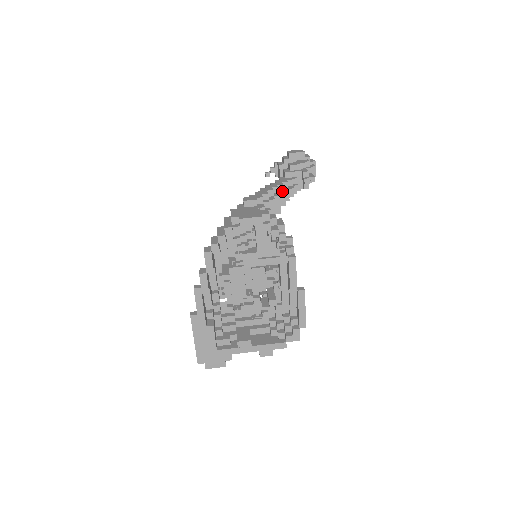
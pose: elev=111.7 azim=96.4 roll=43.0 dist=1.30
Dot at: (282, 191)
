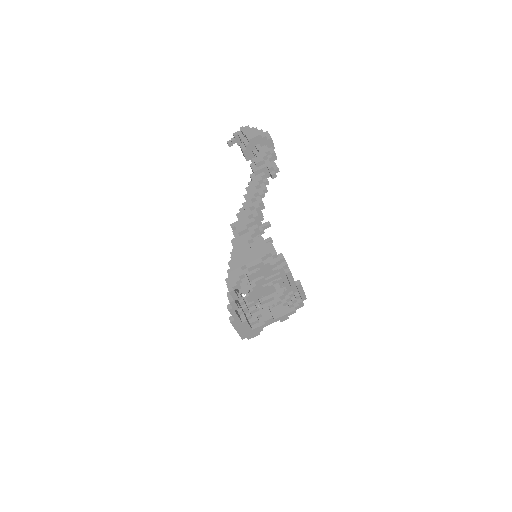
Dot at: (259, 197)
